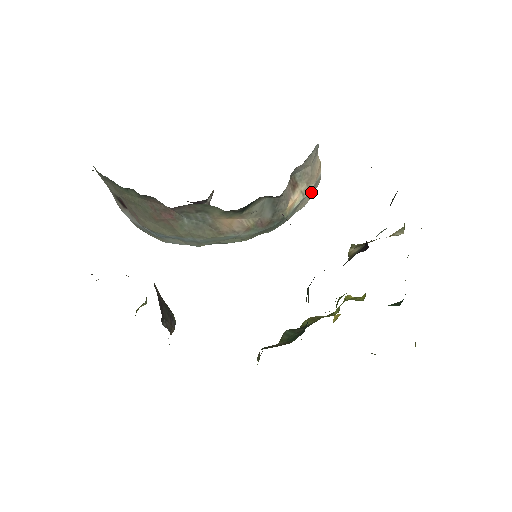
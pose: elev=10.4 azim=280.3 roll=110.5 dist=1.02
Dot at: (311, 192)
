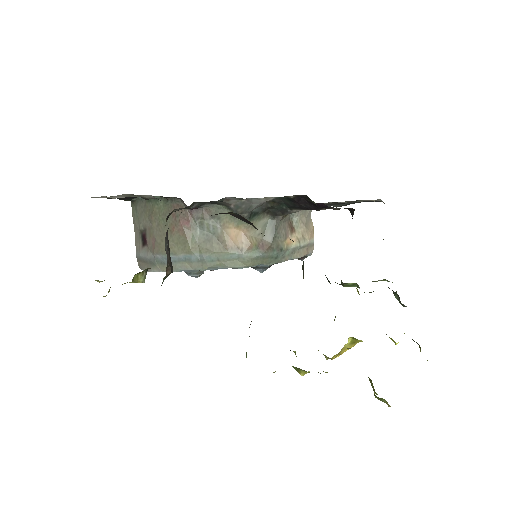
Dot at: (306, 249)
